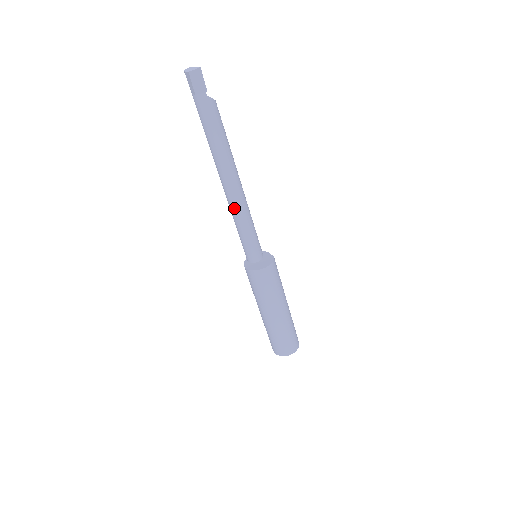
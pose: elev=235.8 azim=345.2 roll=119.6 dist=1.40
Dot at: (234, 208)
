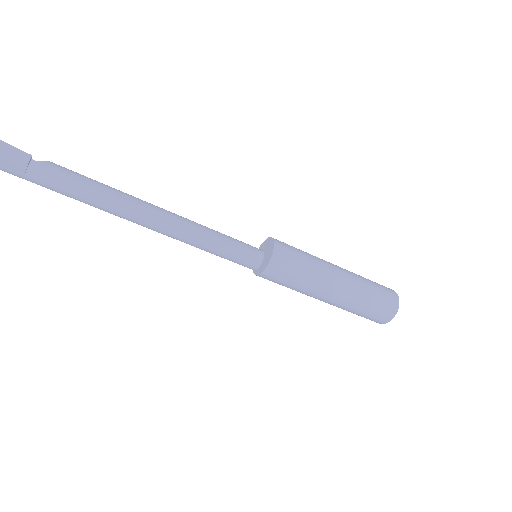
Dot at: (183, 233)
